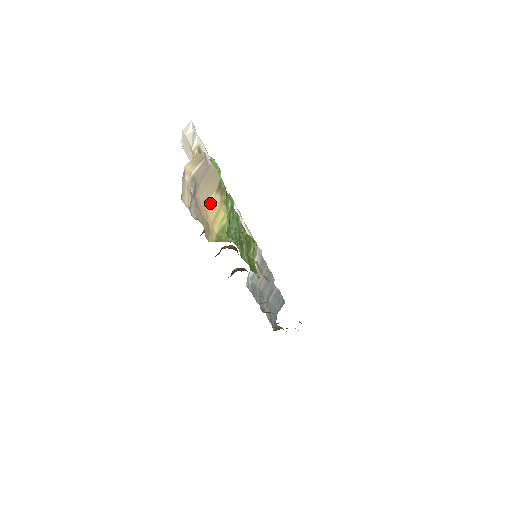
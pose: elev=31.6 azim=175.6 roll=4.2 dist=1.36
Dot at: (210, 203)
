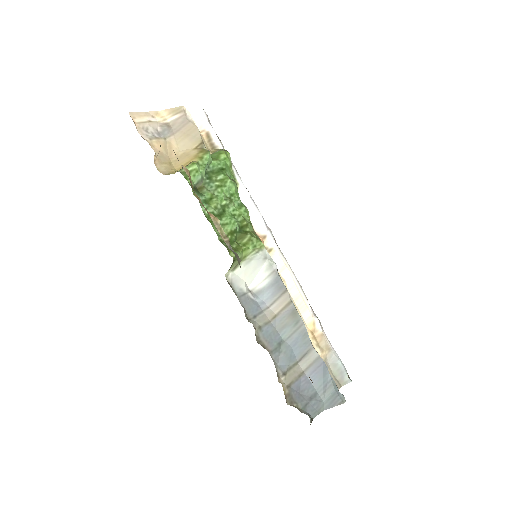
Dot at: (184, 154)
